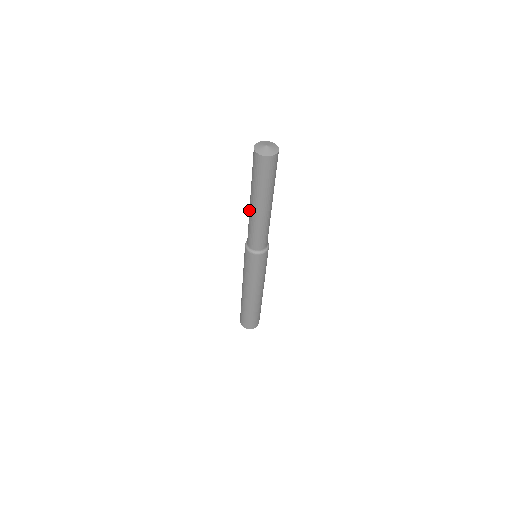
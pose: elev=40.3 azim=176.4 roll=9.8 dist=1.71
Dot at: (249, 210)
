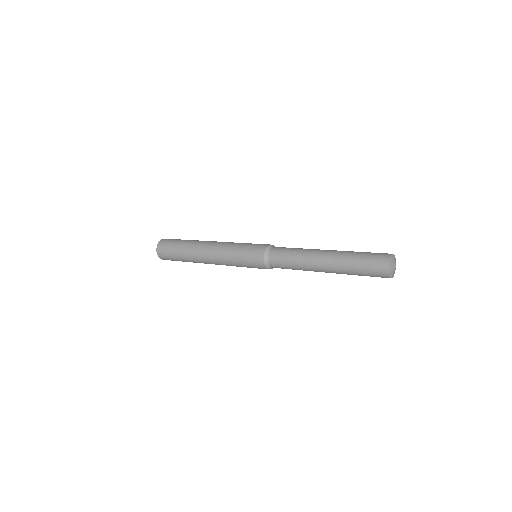
Dot at: (312, 255)
